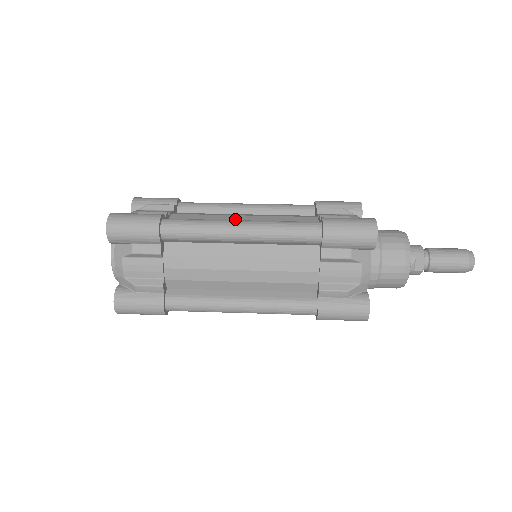
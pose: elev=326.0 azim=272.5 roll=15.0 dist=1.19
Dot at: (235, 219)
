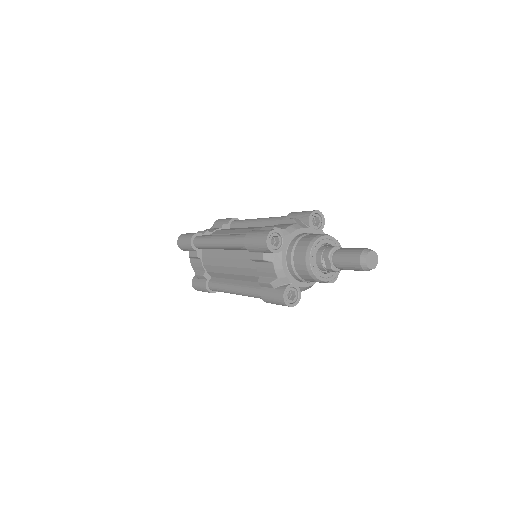
Dot at: (233, 232)
